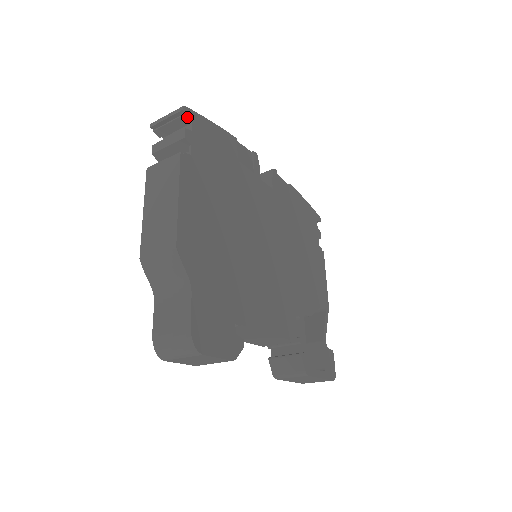
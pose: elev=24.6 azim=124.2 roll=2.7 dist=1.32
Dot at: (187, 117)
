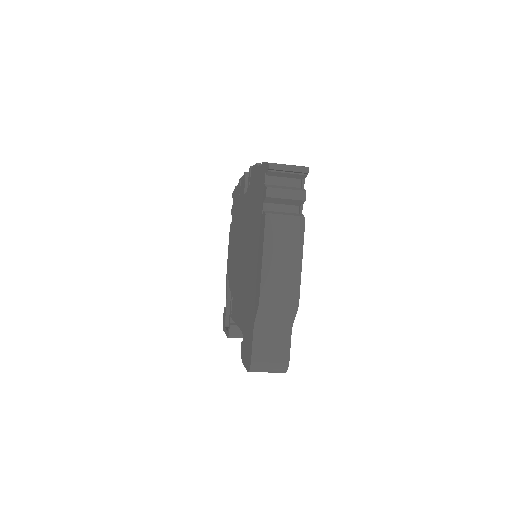
Dot at: (305, 176)
